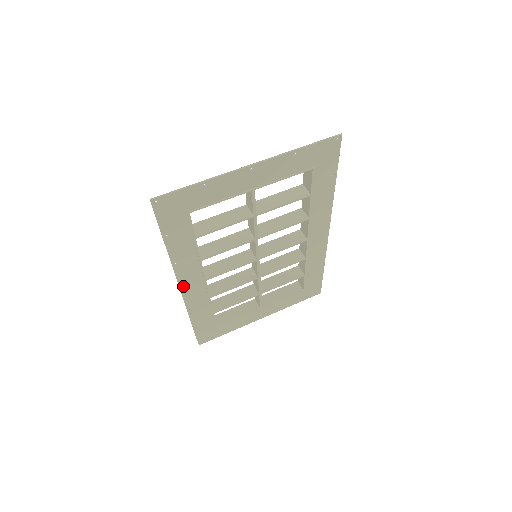
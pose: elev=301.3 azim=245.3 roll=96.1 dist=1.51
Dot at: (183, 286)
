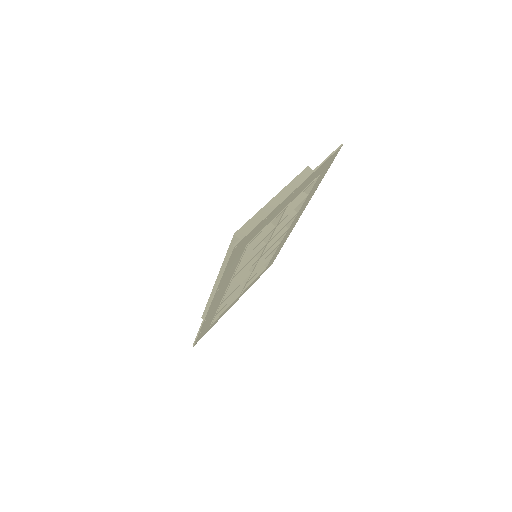
Dot at: (211, 305)
